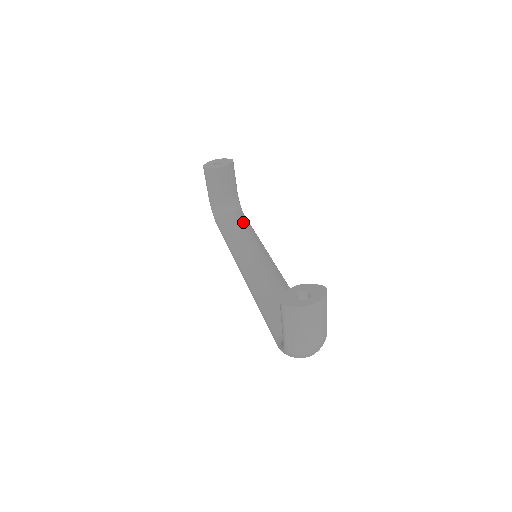
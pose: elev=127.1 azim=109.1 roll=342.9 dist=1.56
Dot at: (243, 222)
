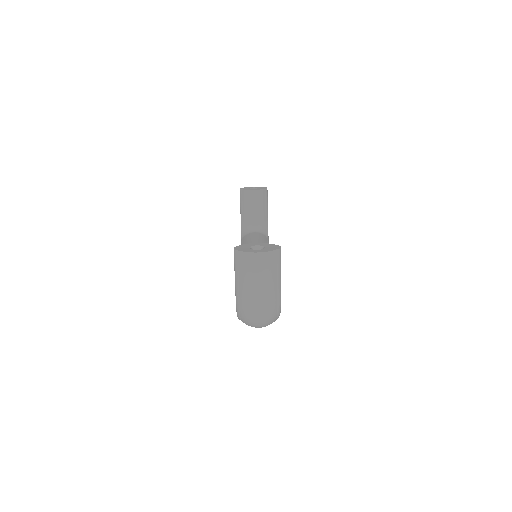
Dot at: (262, 240)
